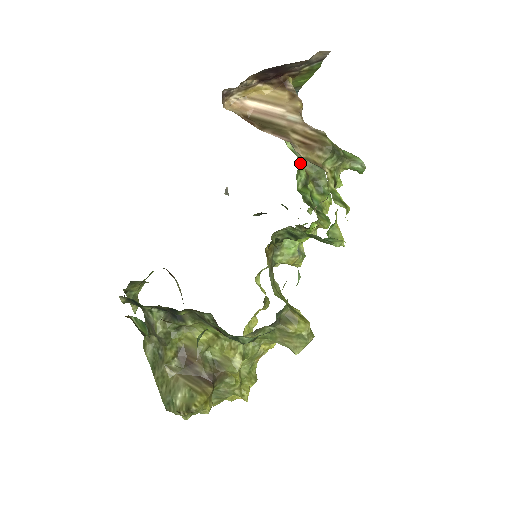
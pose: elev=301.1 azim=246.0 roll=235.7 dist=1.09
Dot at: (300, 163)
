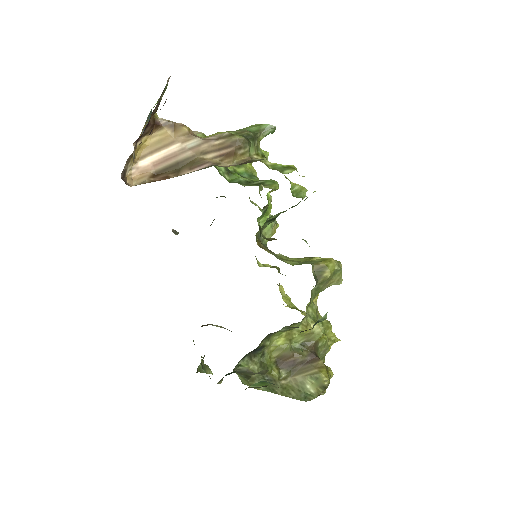
Dot at: occluded
